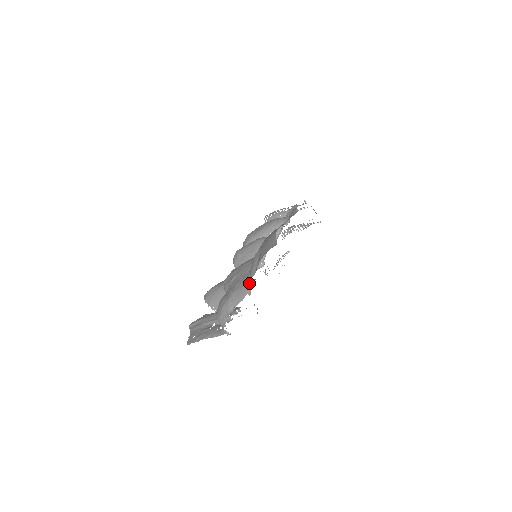
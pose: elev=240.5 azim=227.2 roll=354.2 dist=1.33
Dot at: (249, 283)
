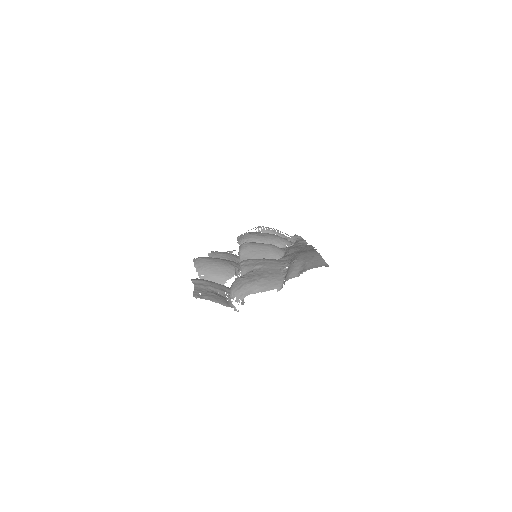
Dot at: occluded
